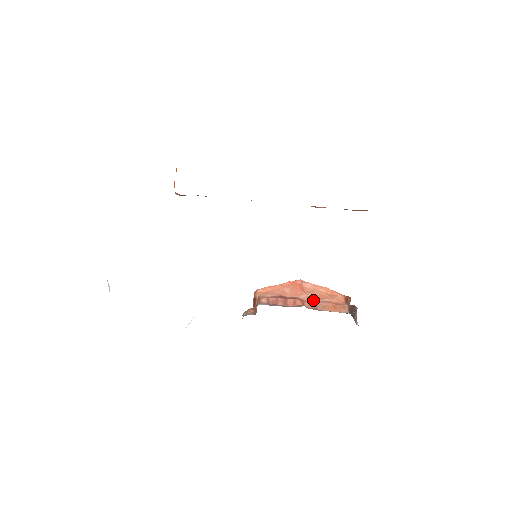
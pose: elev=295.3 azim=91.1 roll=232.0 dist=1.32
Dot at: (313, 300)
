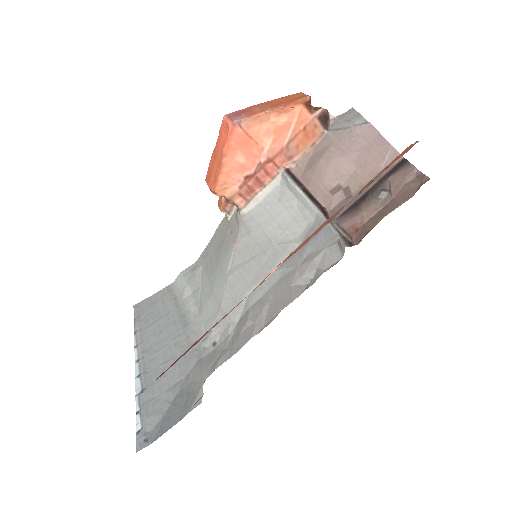
Dot at: (280, 150)
